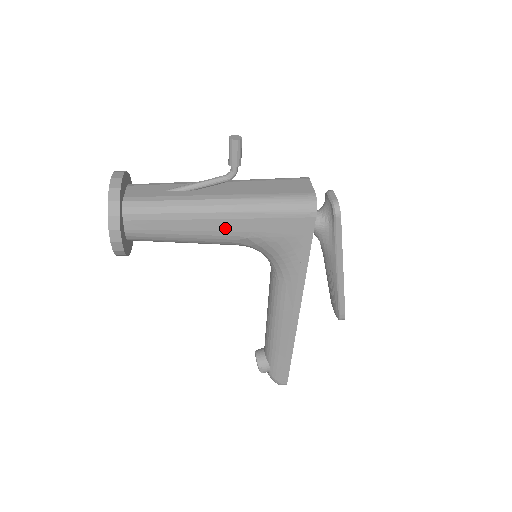
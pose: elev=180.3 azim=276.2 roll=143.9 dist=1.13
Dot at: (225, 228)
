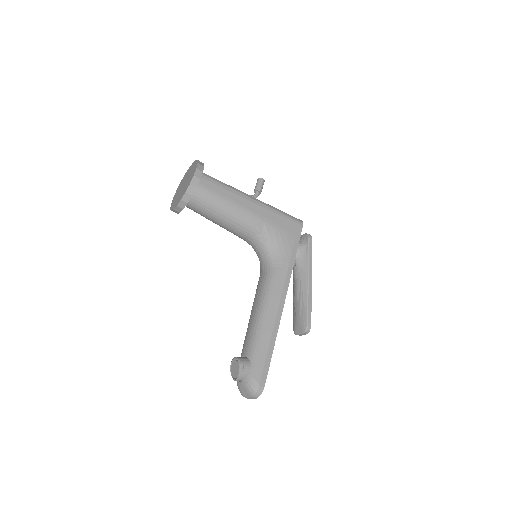
Dot at: (254, 209)
